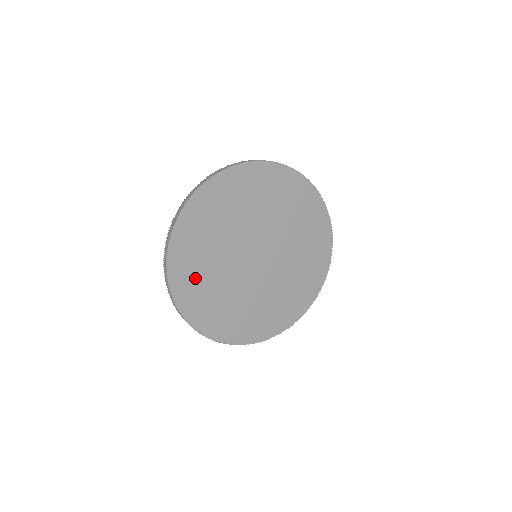
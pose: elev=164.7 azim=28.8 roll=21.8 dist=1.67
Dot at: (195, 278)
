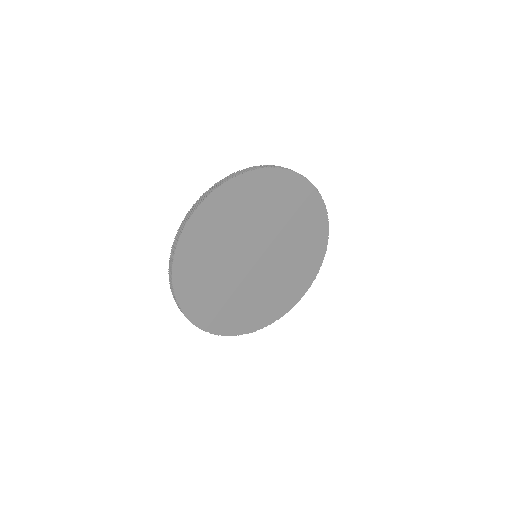
Dot at: (199, 285)
